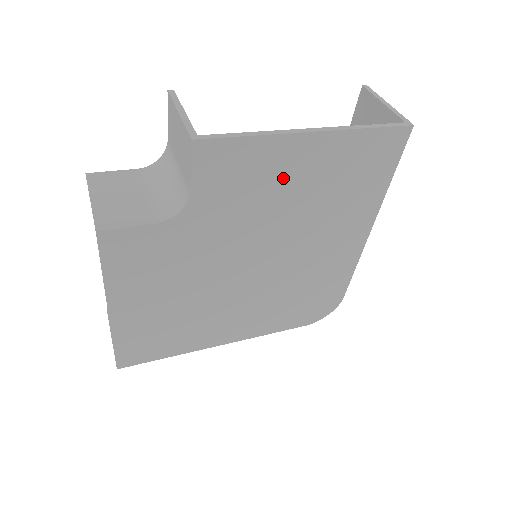
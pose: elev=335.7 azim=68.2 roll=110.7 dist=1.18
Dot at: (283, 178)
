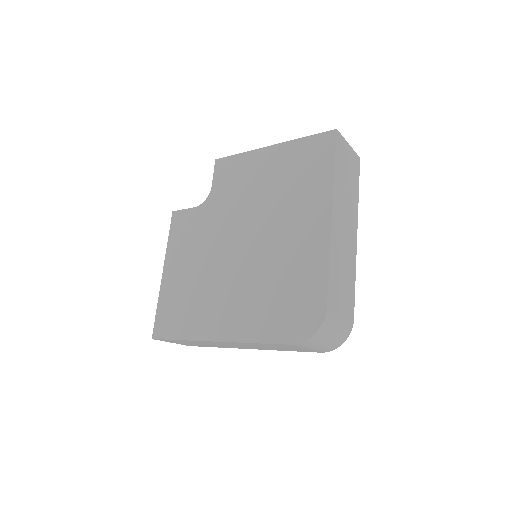
Dot at: (257, 175)
